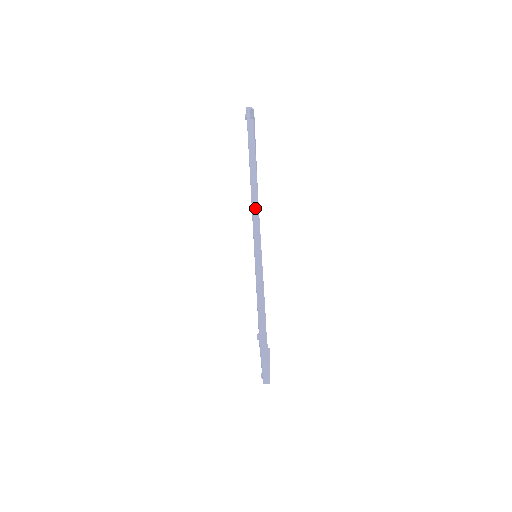
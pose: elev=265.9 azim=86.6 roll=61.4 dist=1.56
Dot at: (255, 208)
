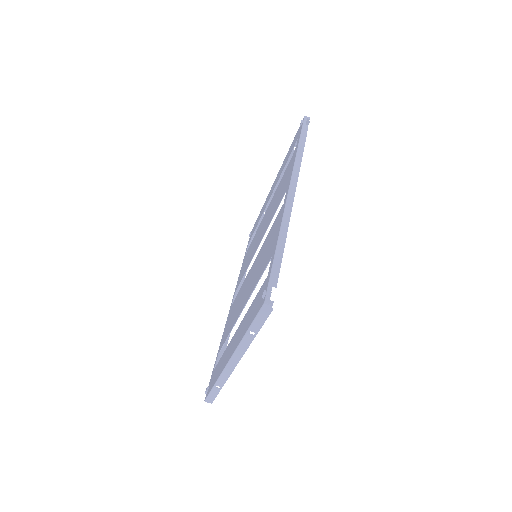
Dot at: (292, 187)
